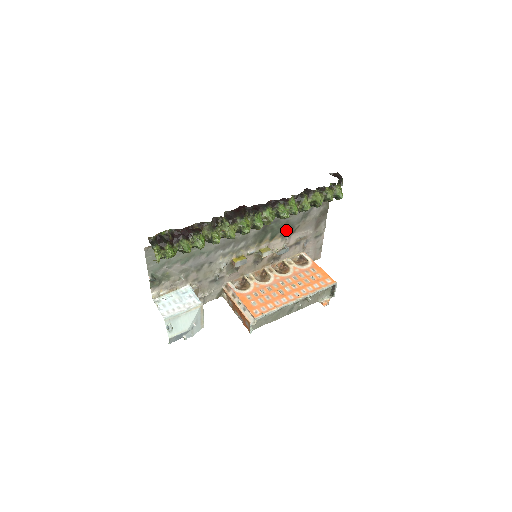
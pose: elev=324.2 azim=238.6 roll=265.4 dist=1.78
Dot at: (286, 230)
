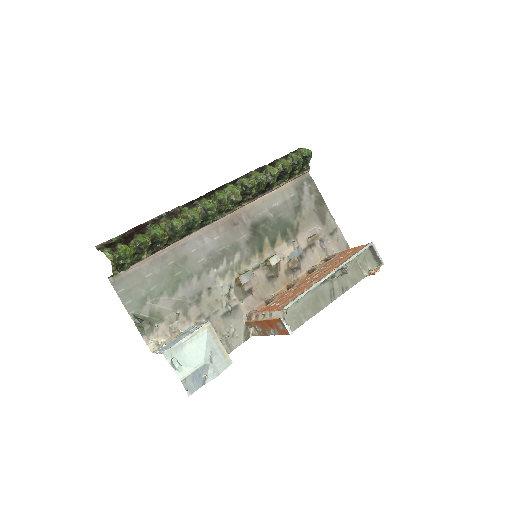
Dot at: (285, 231)
